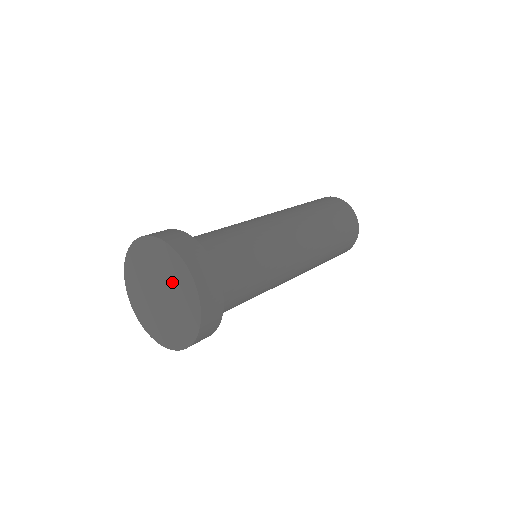
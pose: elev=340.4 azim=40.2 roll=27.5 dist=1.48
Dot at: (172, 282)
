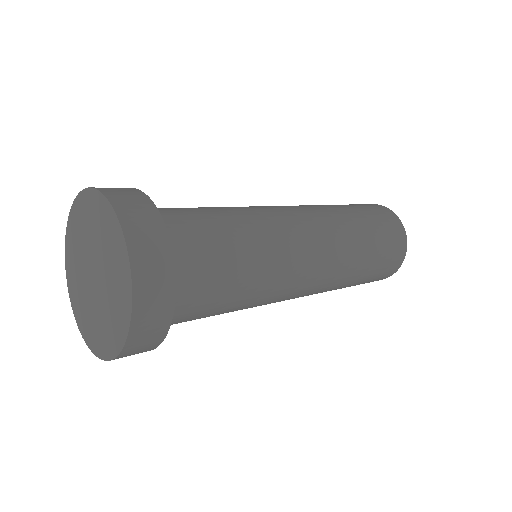
Dot at: (110, 280)
